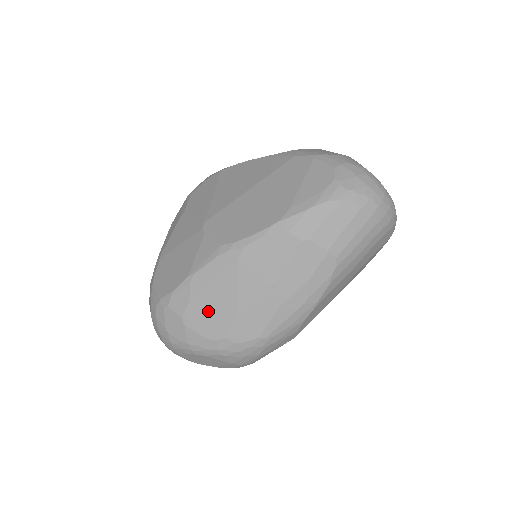
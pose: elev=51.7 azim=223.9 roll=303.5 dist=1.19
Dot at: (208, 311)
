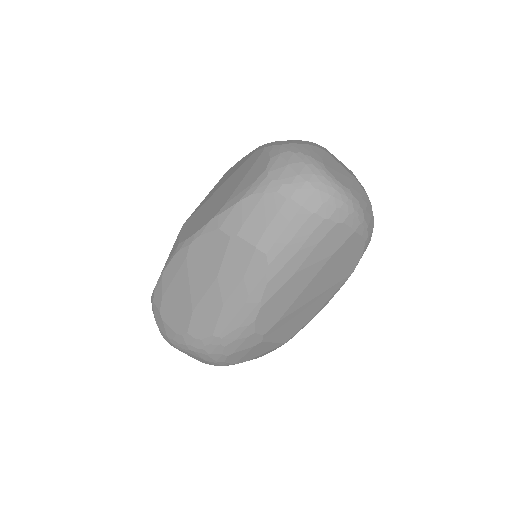
Dot at: (174, 306)
